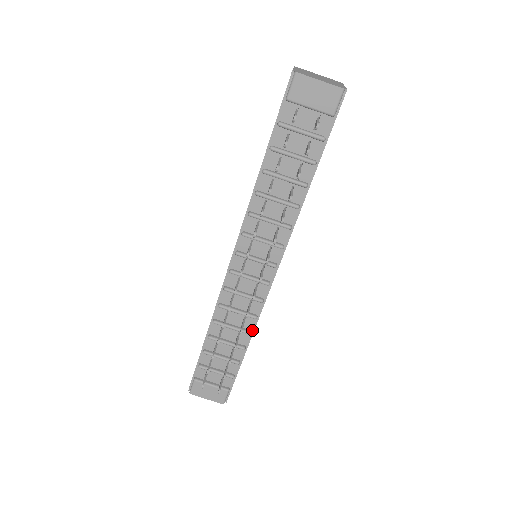
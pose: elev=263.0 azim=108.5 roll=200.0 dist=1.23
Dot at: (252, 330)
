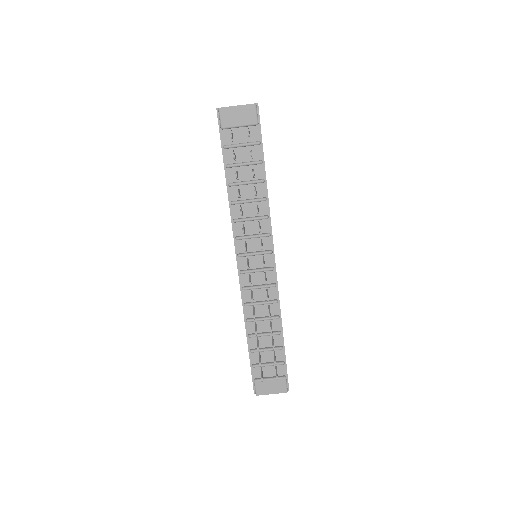
Dot at: (279, 314)
